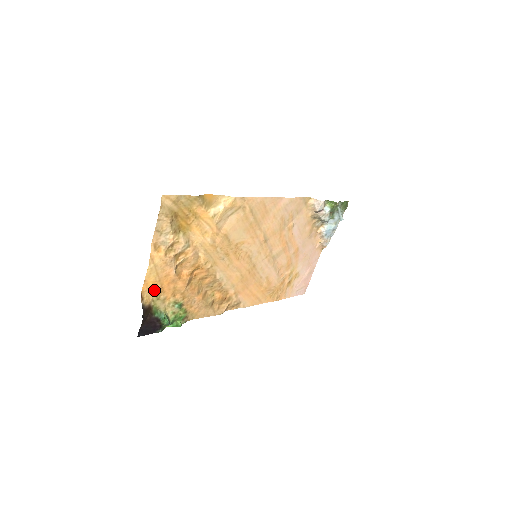
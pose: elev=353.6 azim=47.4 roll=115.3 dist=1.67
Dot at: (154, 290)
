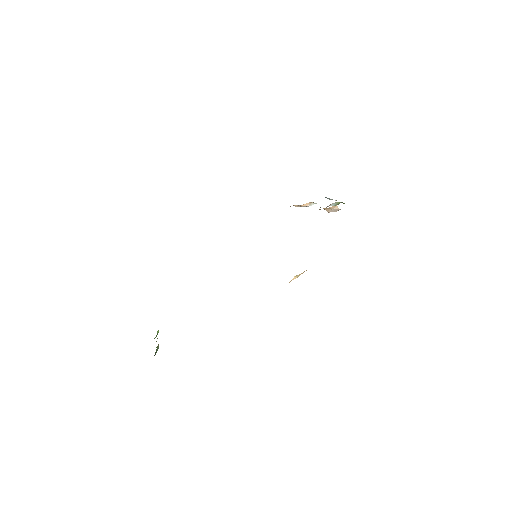
Dot at: occluded
